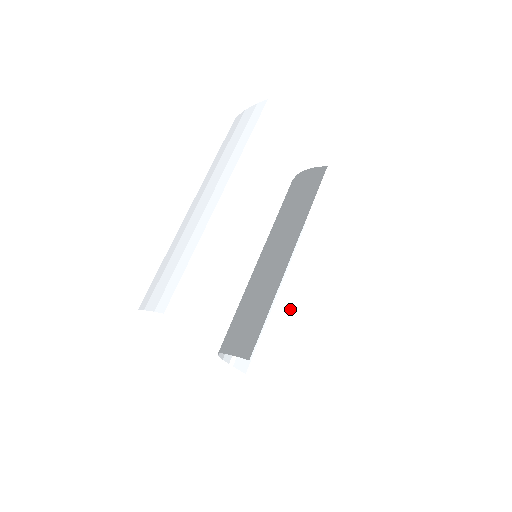
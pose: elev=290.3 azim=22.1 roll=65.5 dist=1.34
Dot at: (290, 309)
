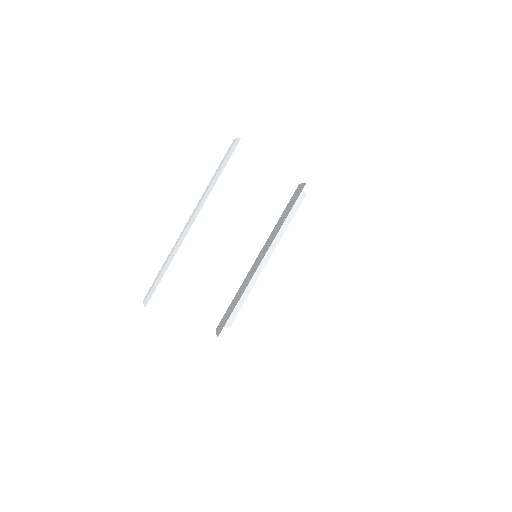
Dot at: (321, 296)
